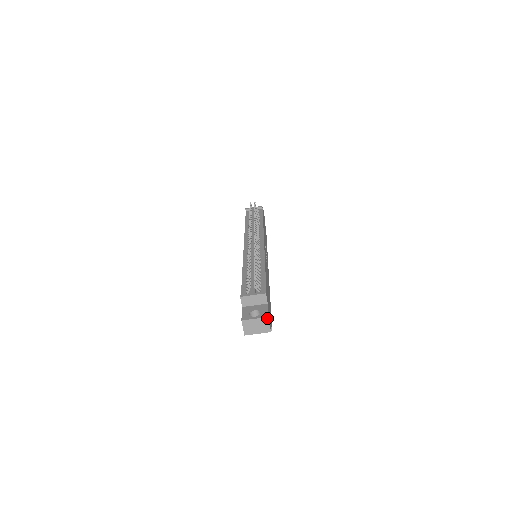
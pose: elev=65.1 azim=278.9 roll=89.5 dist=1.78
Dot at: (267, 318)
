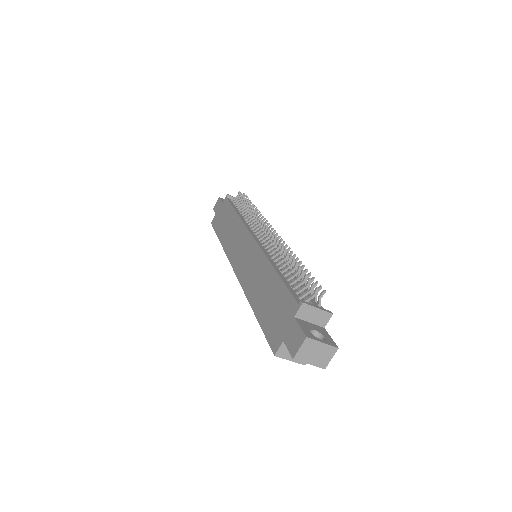
Dot at: (336, 349)
